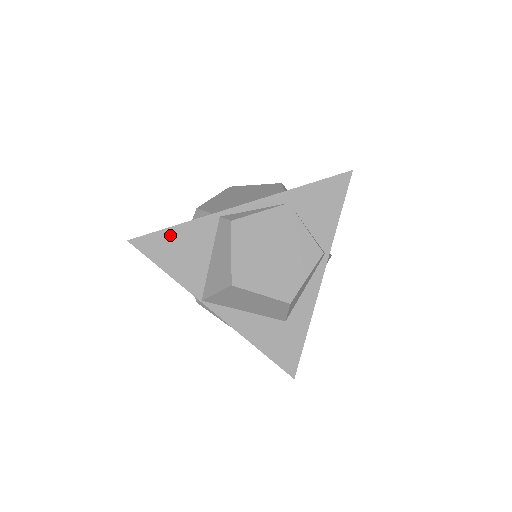
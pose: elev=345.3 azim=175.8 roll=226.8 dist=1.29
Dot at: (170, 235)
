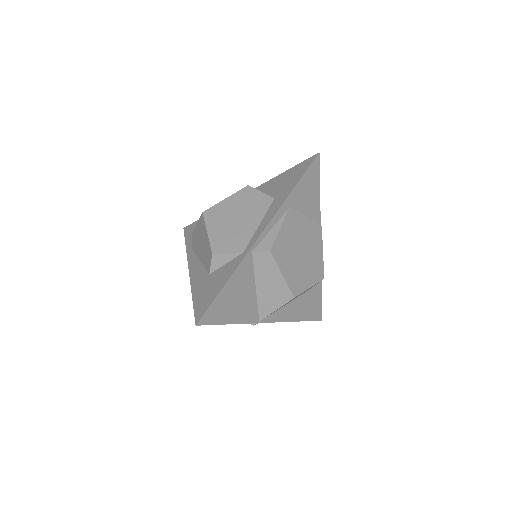
Dot at: (224, 294)
